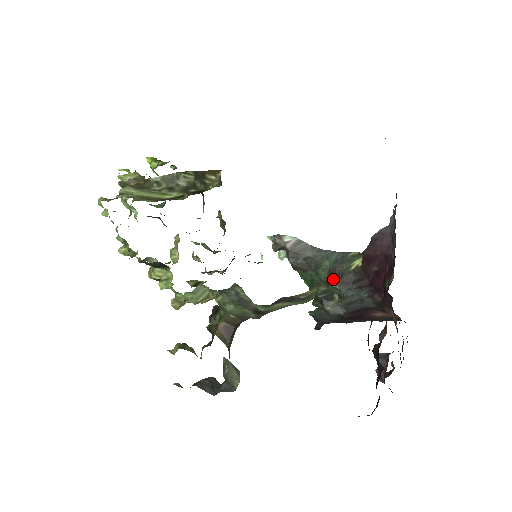
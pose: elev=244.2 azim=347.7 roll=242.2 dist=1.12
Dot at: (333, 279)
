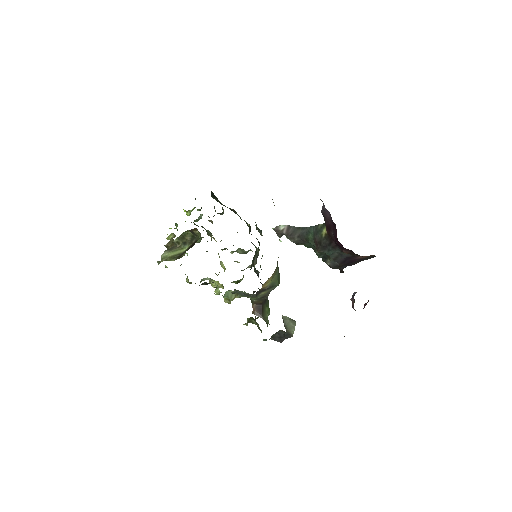
Dot at: (317, 246)
